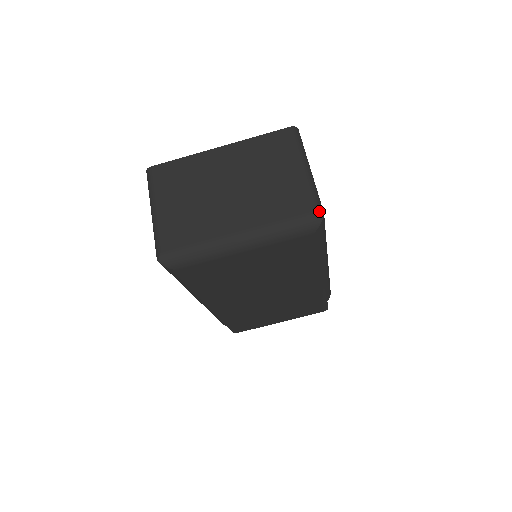
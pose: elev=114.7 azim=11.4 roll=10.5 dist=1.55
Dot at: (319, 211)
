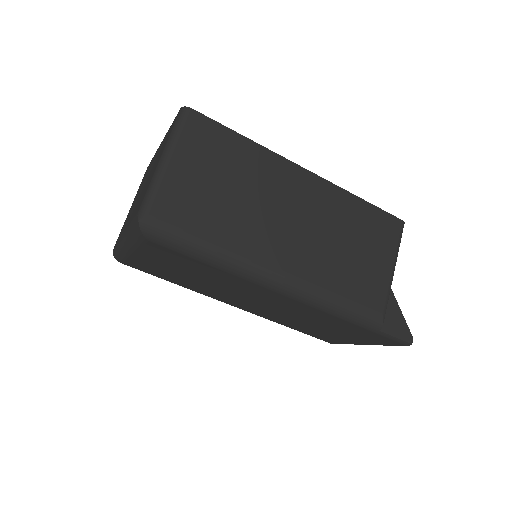
Dot at: (139, 213)
